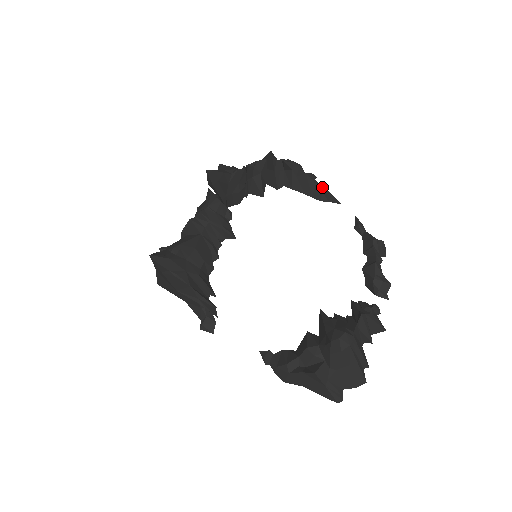
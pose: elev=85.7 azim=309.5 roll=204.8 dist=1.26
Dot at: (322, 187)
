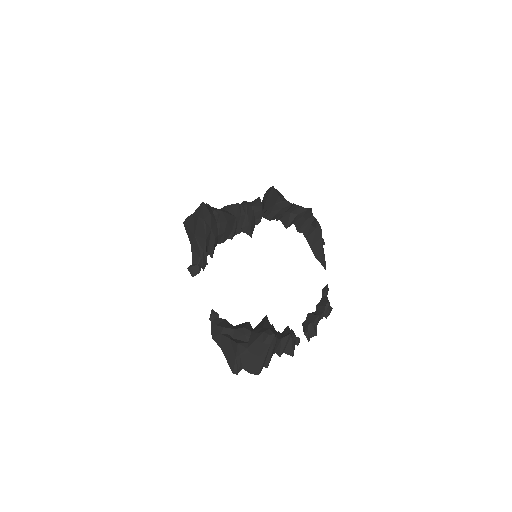
Dot at: occluded
